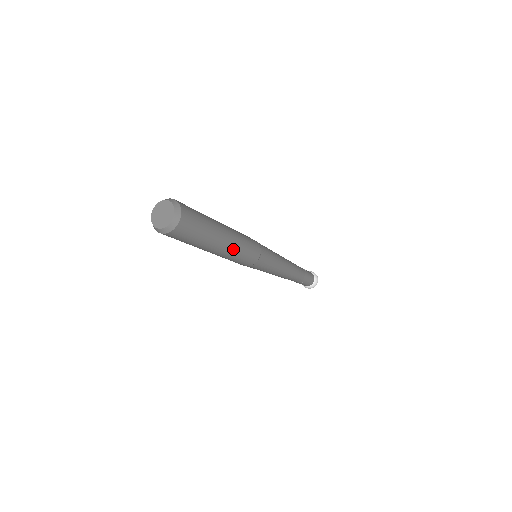
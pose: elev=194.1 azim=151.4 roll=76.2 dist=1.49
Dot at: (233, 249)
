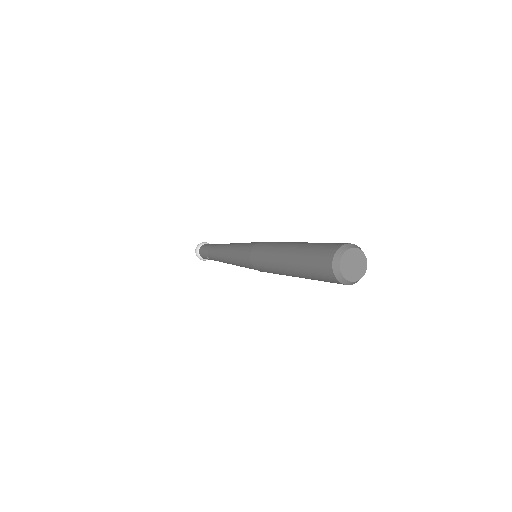
Dot at: occluded
